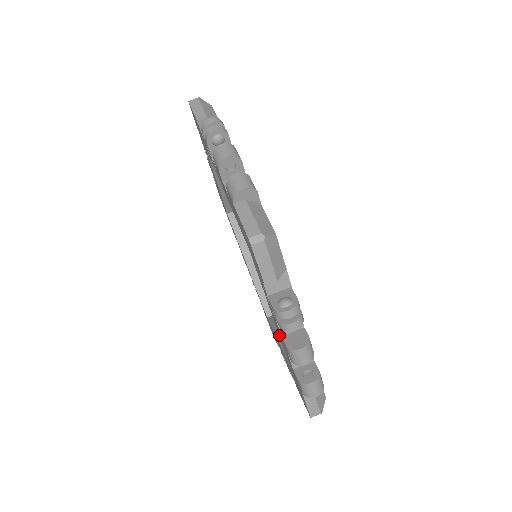
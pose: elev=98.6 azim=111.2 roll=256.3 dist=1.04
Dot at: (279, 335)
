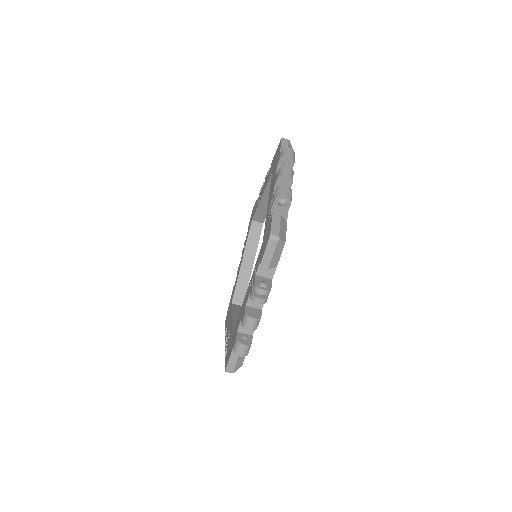
Dot at: (231, 314)
